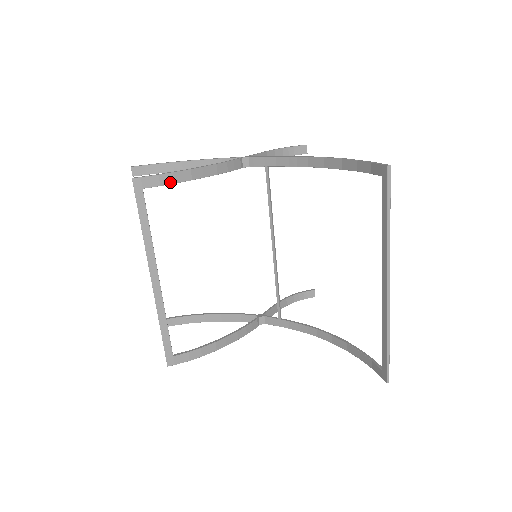
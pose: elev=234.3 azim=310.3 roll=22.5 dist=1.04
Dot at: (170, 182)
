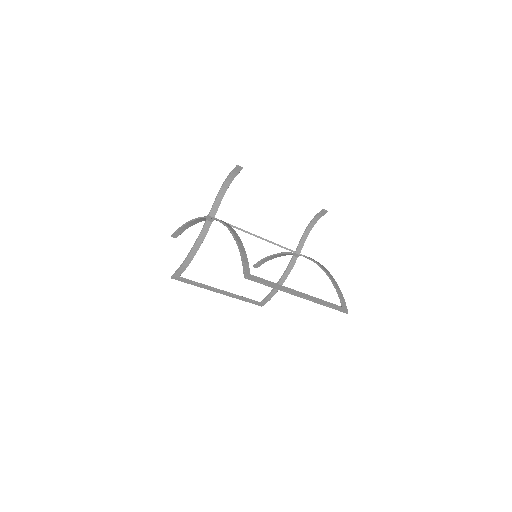
Dot at: (185, 268)
